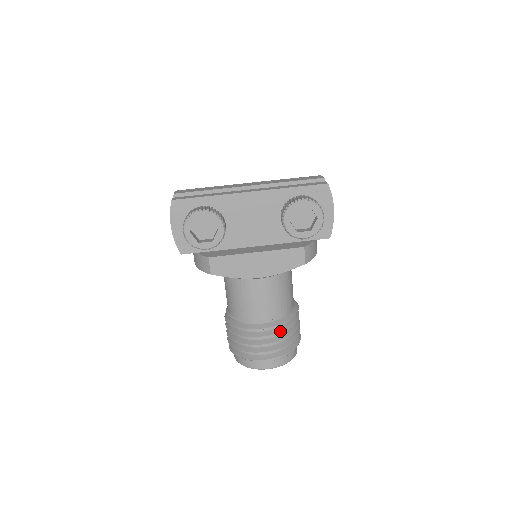
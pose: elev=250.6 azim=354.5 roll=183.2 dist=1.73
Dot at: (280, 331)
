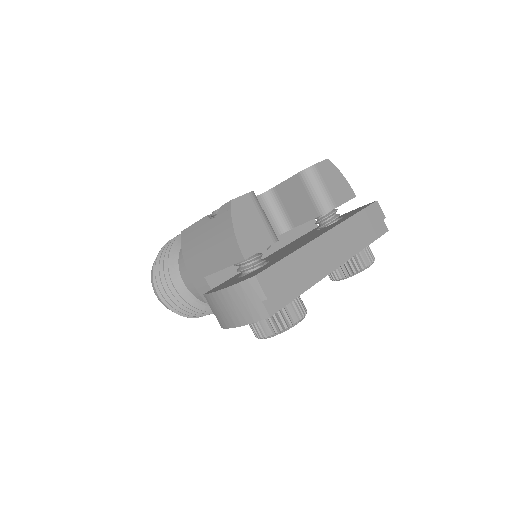
Dot at: occluded
